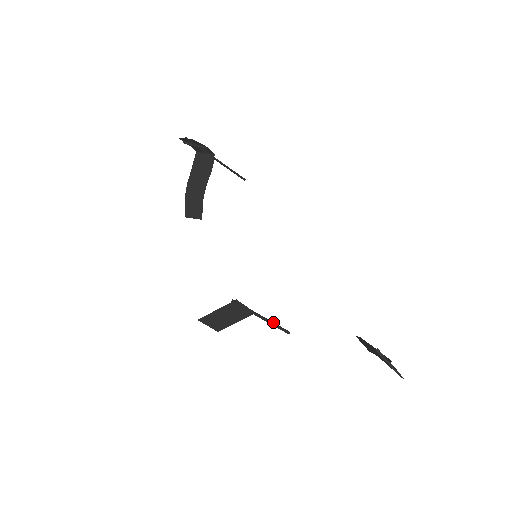
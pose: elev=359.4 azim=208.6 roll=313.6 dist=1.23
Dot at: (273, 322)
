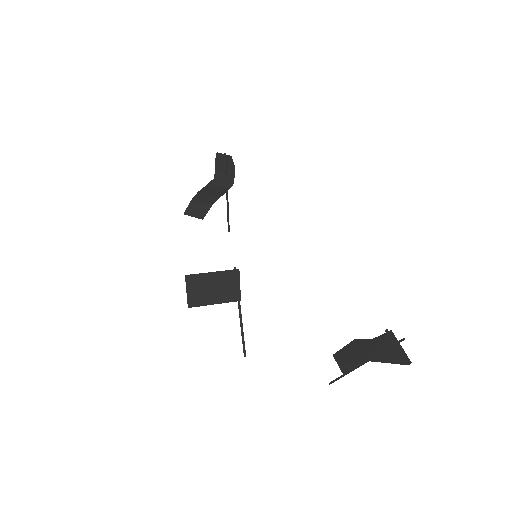
Dot at: occluded
